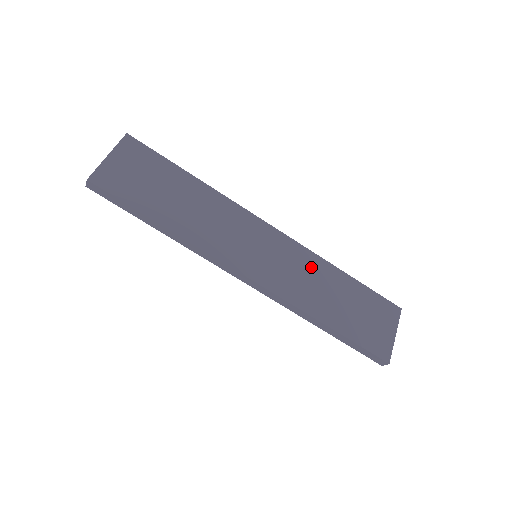
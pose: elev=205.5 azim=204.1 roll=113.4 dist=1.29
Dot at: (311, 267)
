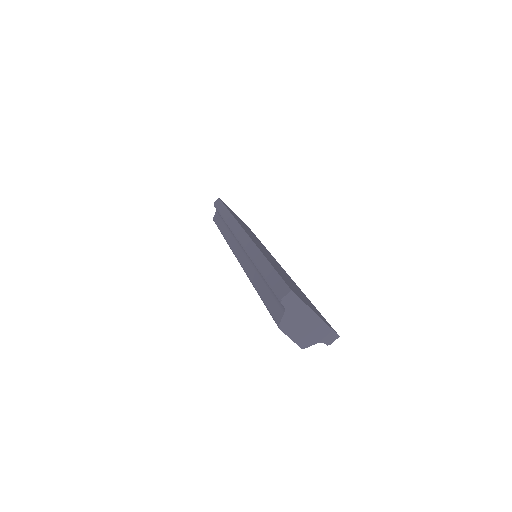
Dot at: (286, 274)
